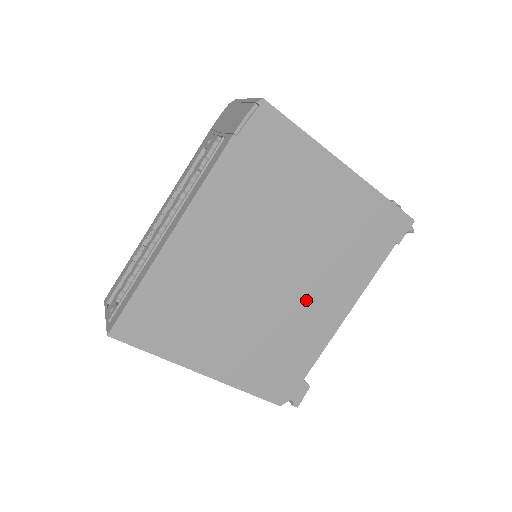
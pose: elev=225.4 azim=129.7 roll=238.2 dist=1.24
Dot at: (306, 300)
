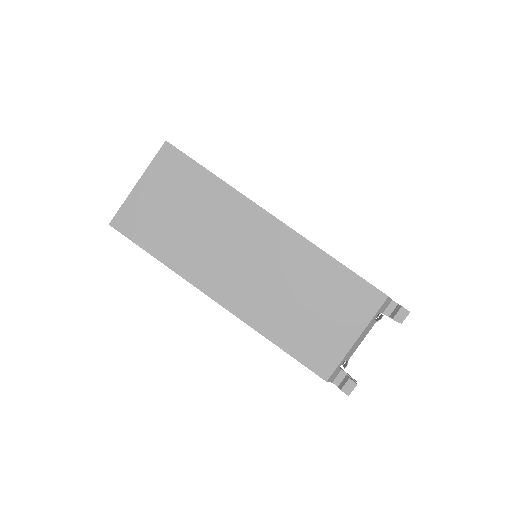
Dot at: occluded
